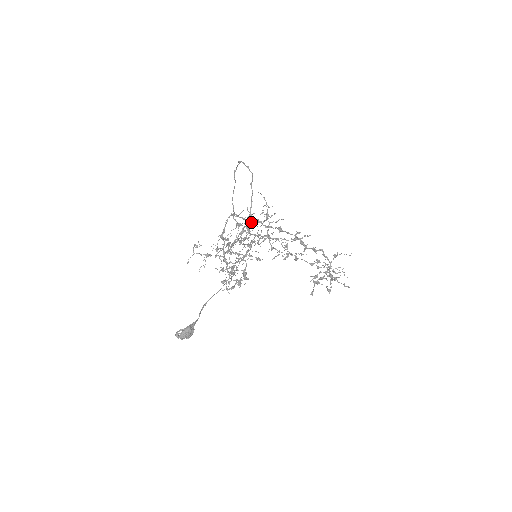
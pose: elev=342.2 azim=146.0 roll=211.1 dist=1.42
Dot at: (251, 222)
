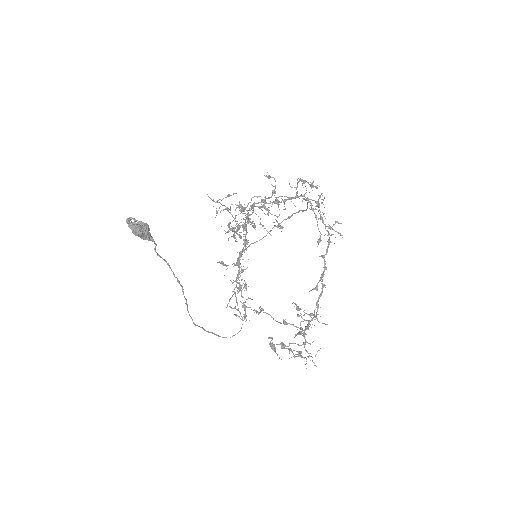
Dot at: (241, 280)
